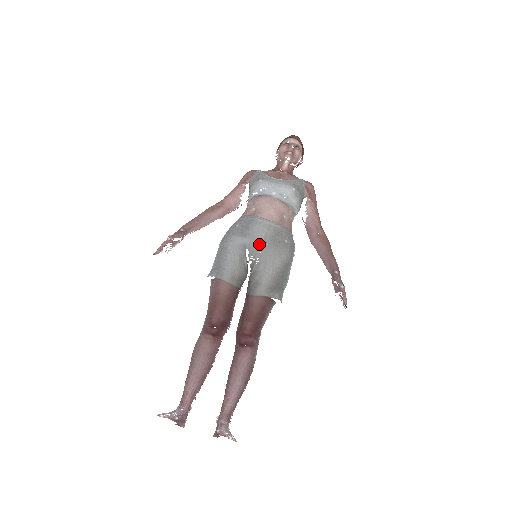
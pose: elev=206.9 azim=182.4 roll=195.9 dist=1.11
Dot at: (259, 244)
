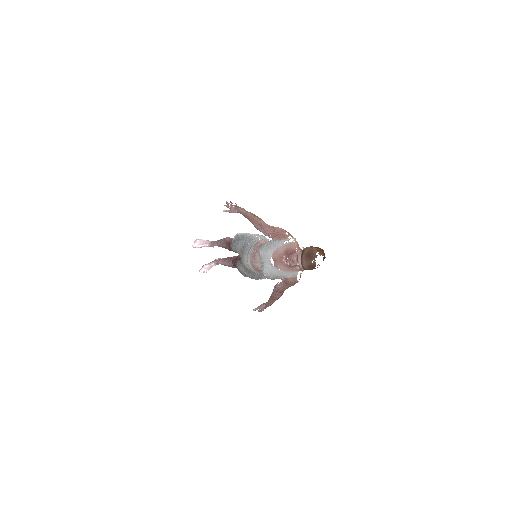
Dot at: (242, 262)
